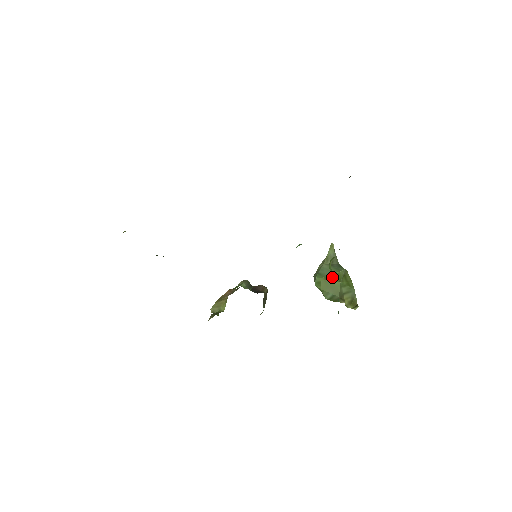
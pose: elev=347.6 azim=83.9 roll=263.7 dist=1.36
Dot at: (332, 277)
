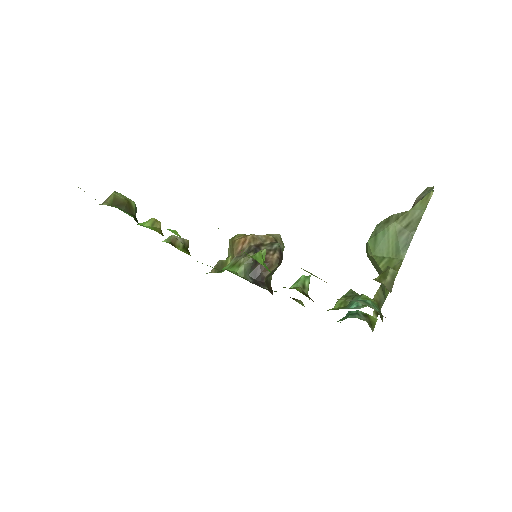
Dot at: (381, 259)
